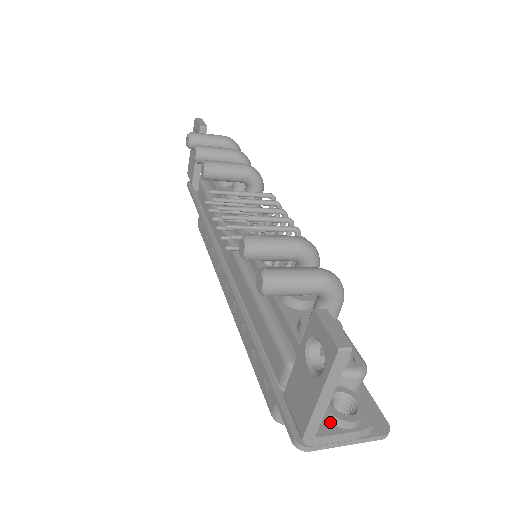
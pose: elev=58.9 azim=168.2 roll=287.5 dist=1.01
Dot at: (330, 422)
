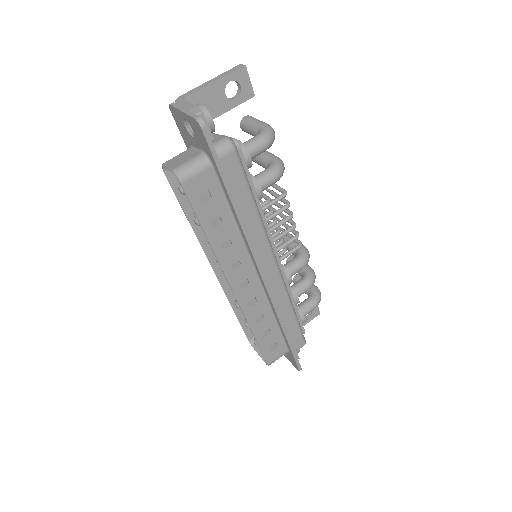
Dot at: occluded
